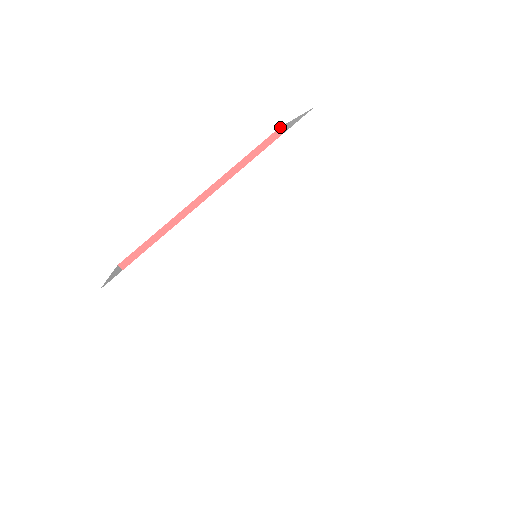
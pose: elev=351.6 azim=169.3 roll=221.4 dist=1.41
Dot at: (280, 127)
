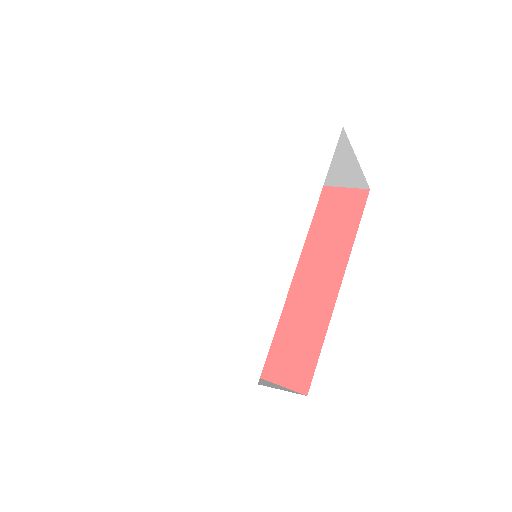
Dot at: occluded
